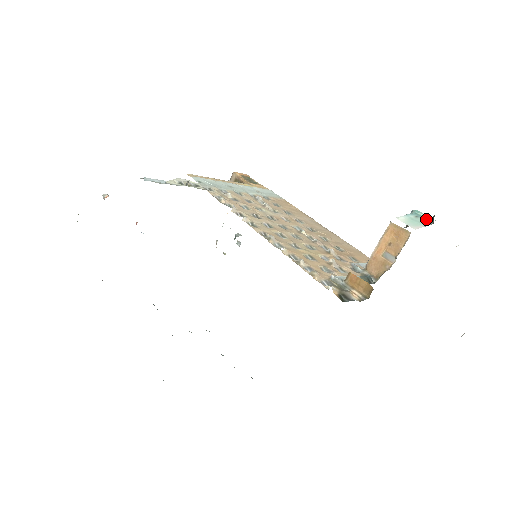
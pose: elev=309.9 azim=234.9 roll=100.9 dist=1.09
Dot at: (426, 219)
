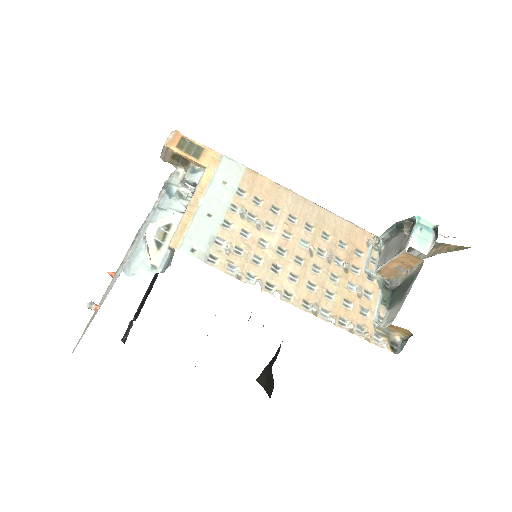
Dot at: (429, 230)
